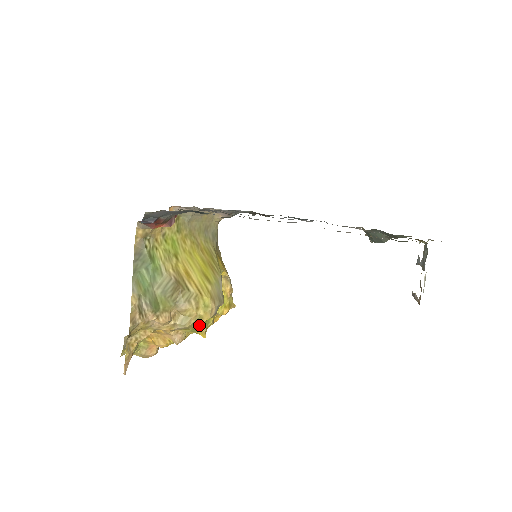
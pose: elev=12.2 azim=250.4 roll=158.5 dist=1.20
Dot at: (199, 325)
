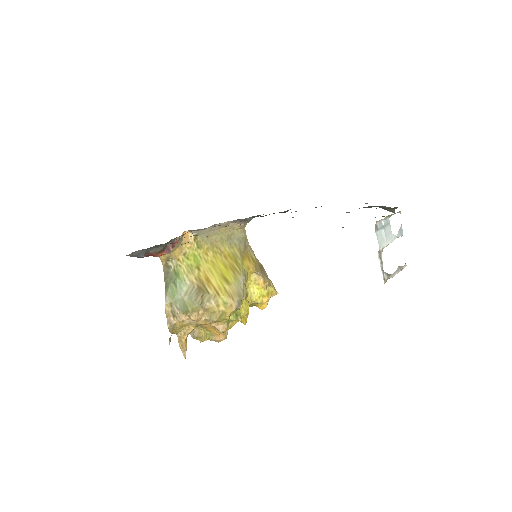
Dot at: (227, 317)
